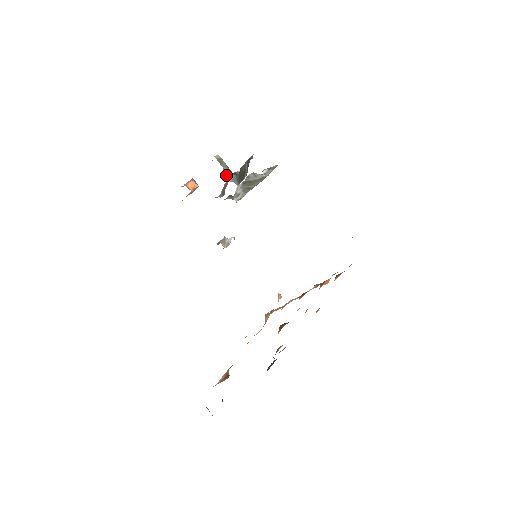
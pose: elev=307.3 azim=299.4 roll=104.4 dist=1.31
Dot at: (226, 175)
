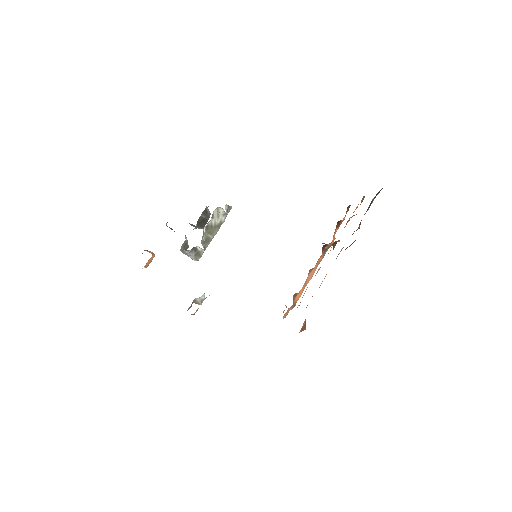
Dot at: (189, 223)
